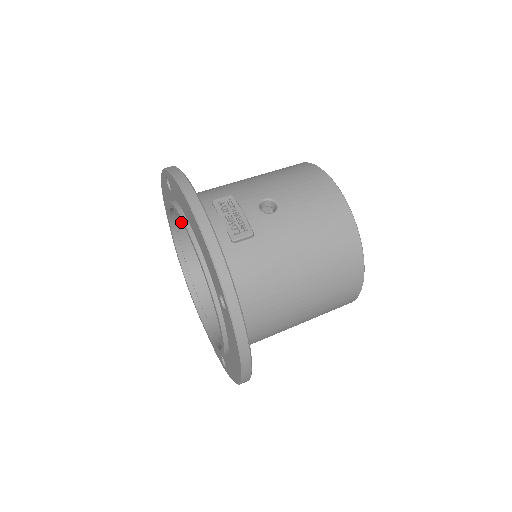
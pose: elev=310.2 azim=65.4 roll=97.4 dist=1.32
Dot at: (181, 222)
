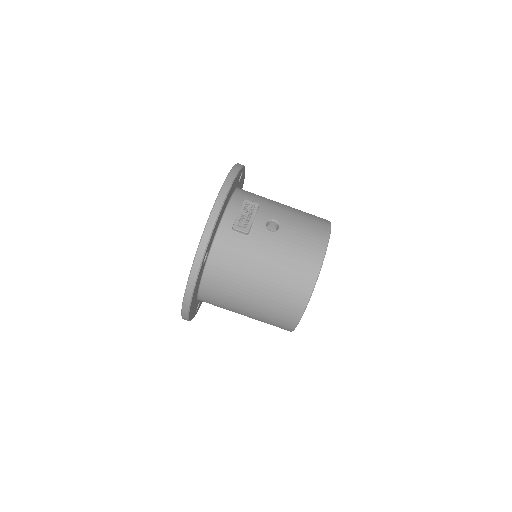
Dot at: occluded
